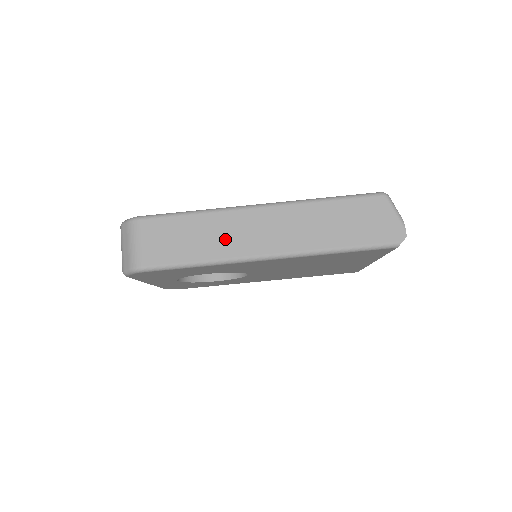
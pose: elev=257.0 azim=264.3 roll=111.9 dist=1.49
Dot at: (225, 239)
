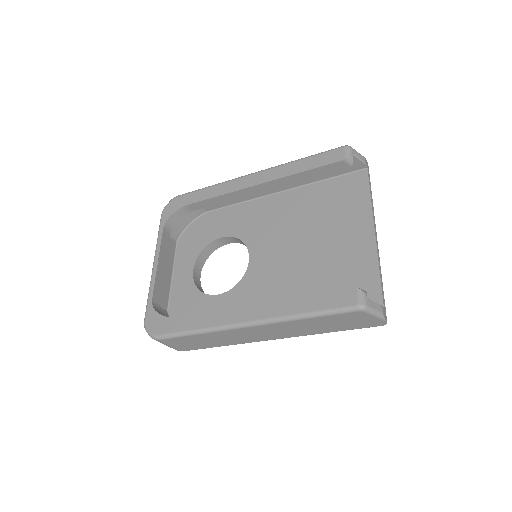
Dot at: (232, 339)
